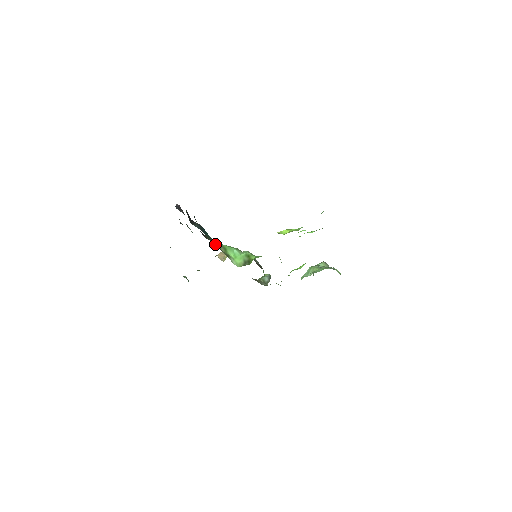
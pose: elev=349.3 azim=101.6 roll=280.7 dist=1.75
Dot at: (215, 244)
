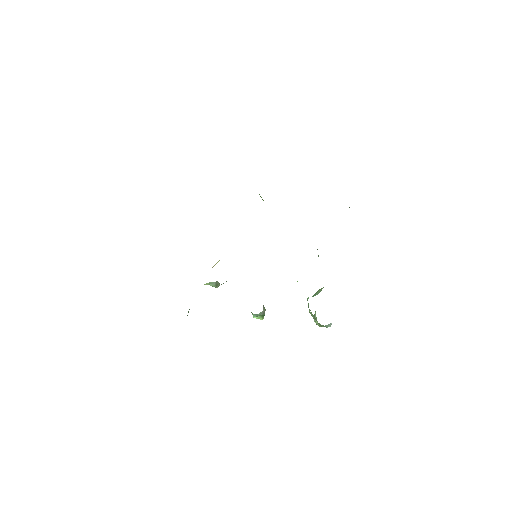
Dot at: occluded
